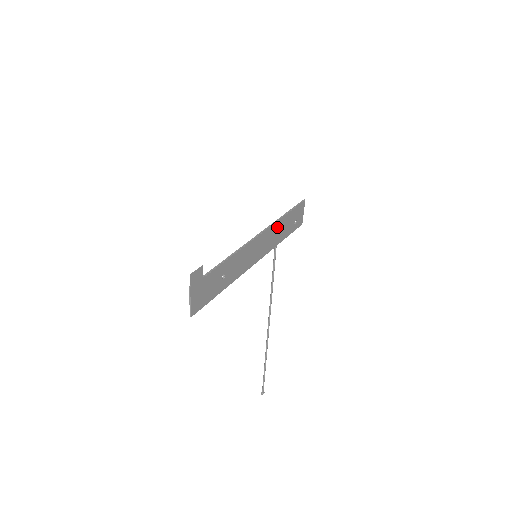
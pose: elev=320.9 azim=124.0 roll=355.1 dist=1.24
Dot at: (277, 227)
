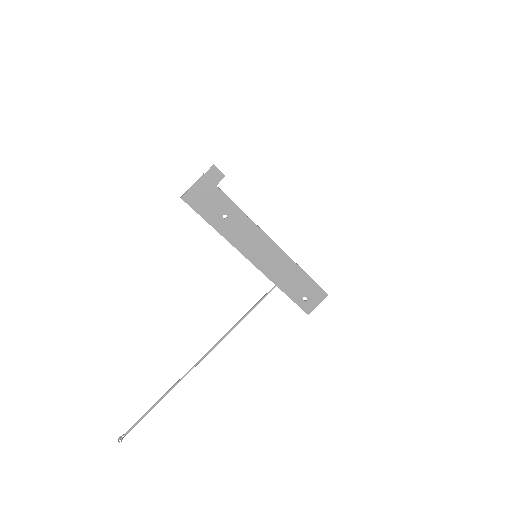
Dot at: (290, 268)
